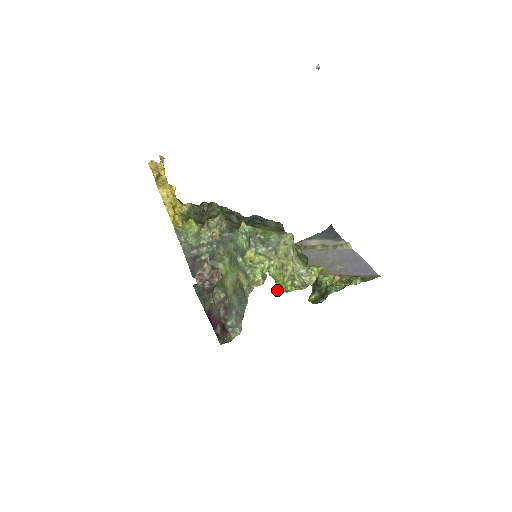
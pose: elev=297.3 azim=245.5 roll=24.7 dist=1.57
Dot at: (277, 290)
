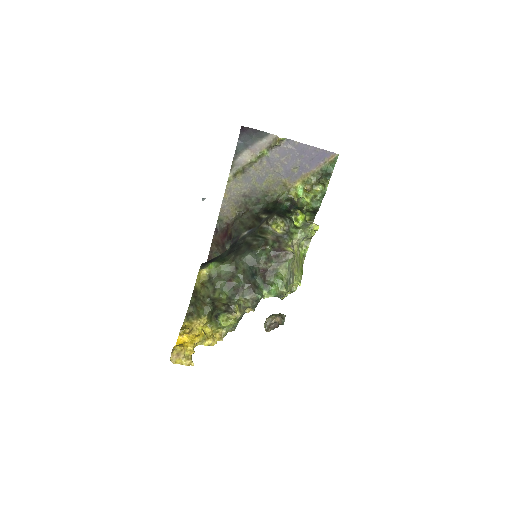
Dot at: (302, 267)
